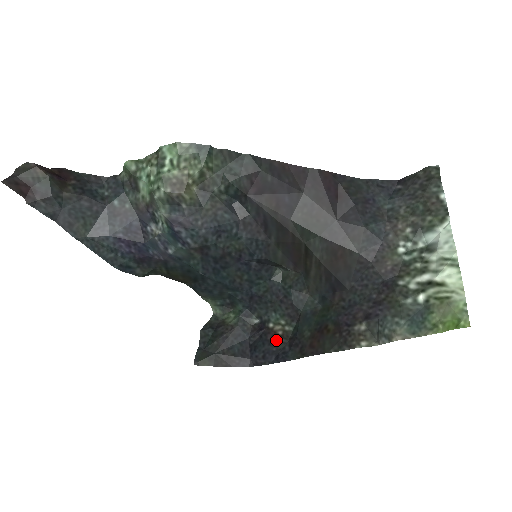
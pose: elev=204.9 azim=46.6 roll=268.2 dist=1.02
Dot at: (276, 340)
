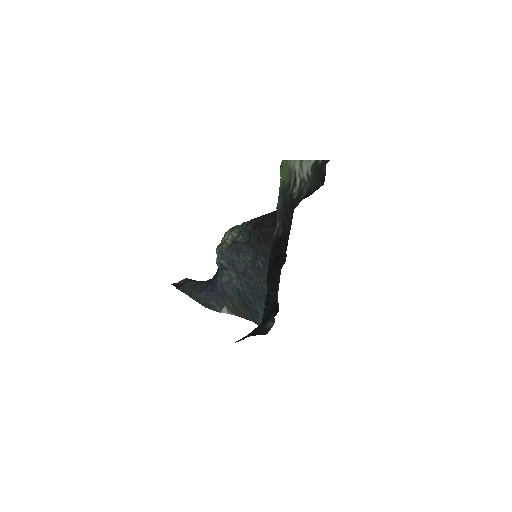
Dot at: (274, 301)
